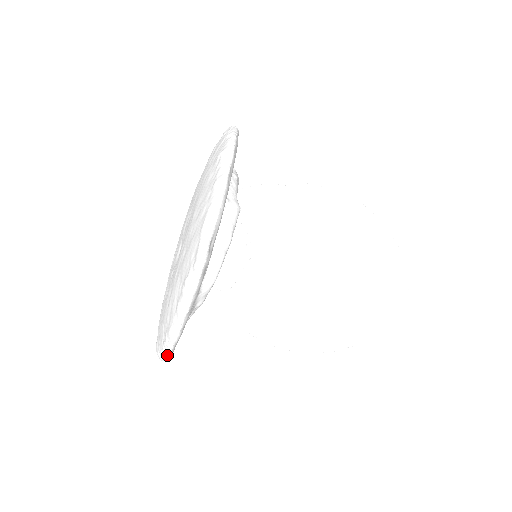
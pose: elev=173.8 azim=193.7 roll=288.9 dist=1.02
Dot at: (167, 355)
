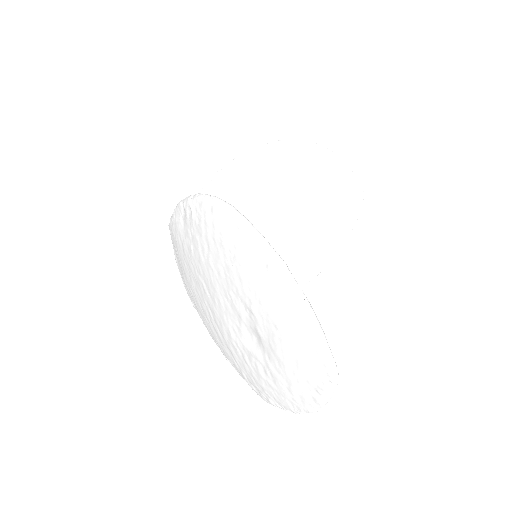
Dot at: occluded
